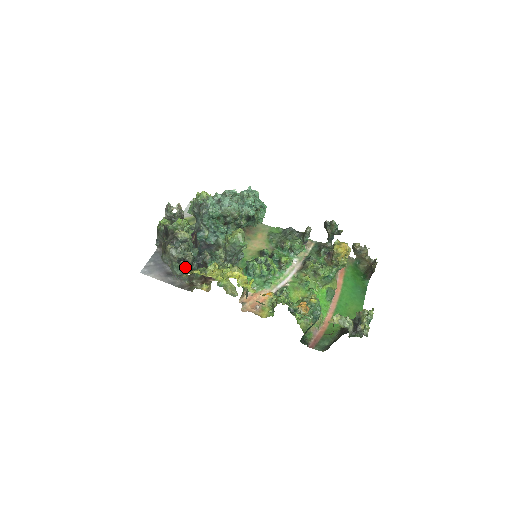
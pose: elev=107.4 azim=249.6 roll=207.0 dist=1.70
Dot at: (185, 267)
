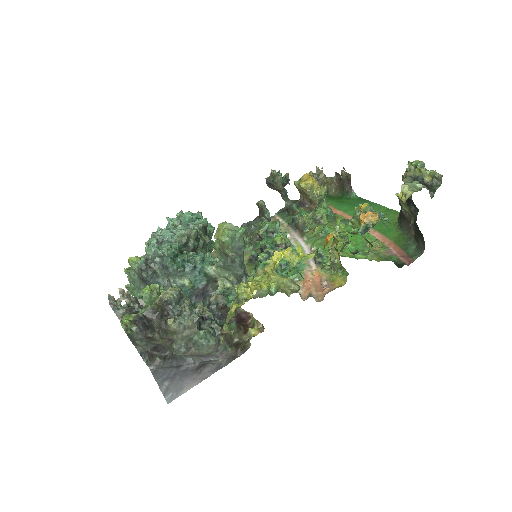
Dot at: (212, 327)
